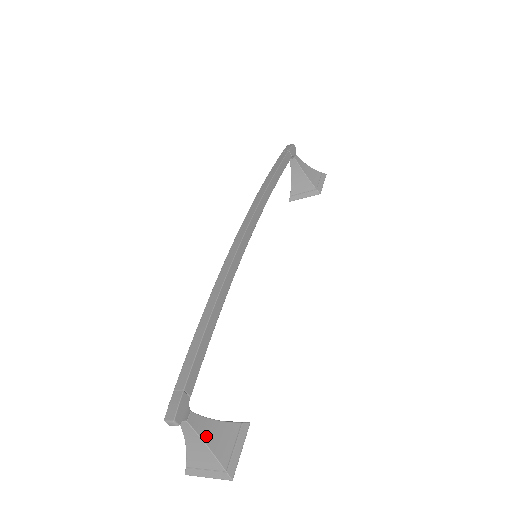
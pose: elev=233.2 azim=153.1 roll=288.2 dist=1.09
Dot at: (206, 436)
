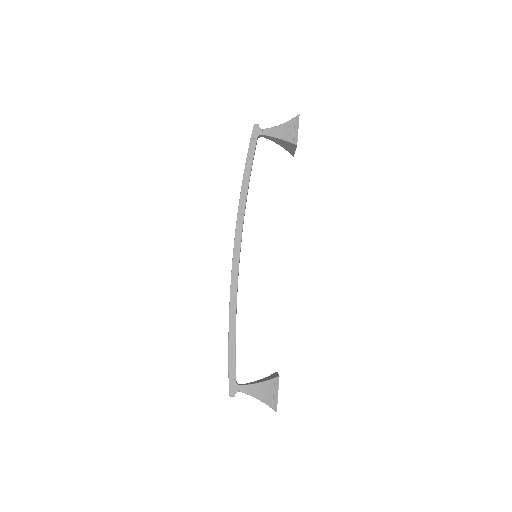
Dot at: (255, 394)
